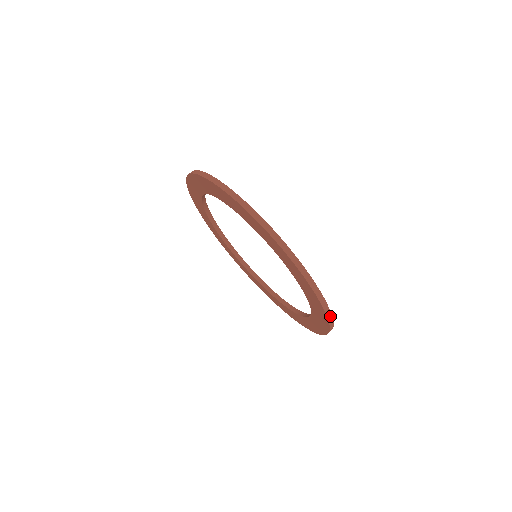
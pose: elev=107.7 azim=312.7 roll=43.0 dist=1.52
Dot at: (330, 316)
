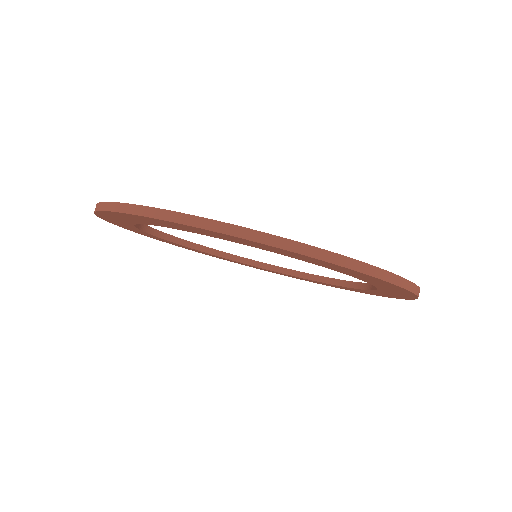
Dot at: (352, 263)
